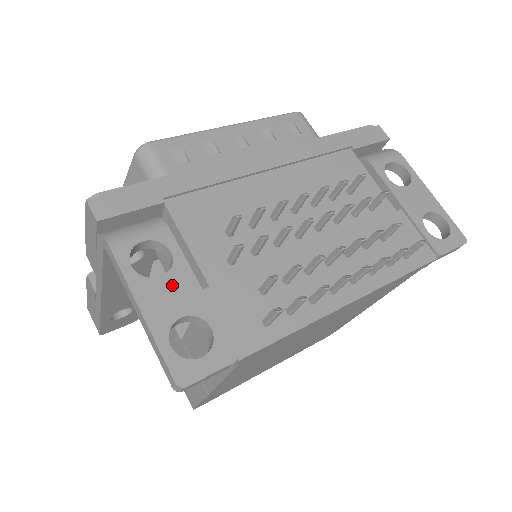
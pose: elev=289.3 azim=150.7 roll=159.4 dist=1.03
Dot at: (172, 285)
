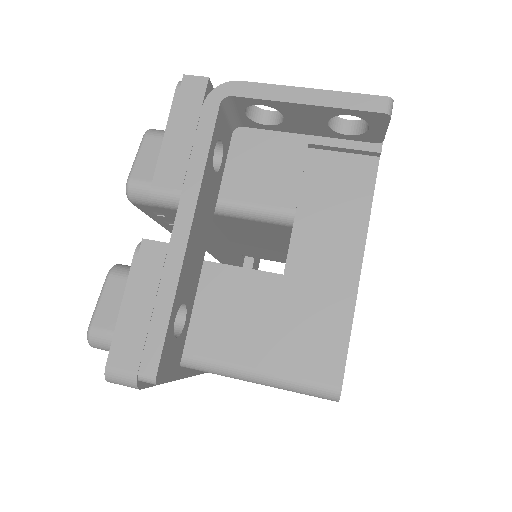
Dot at: occluded
